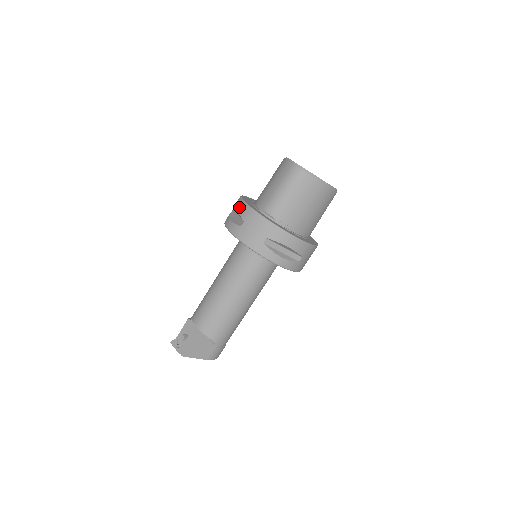
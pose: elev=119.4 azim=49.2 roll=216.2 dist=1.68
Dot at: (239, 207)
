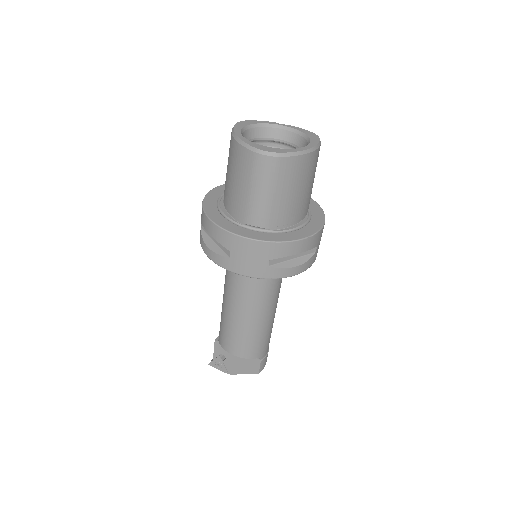
Dot at: (212, 232)
